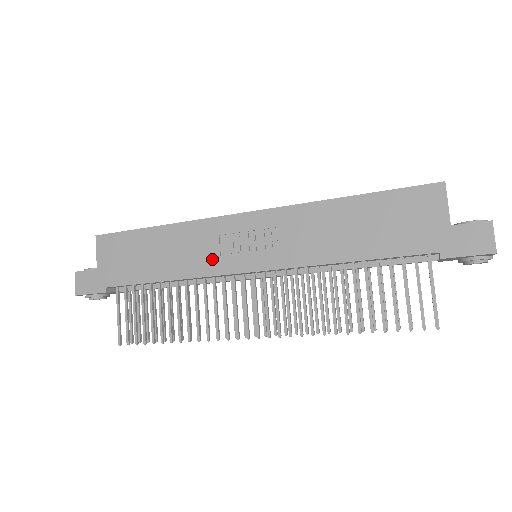
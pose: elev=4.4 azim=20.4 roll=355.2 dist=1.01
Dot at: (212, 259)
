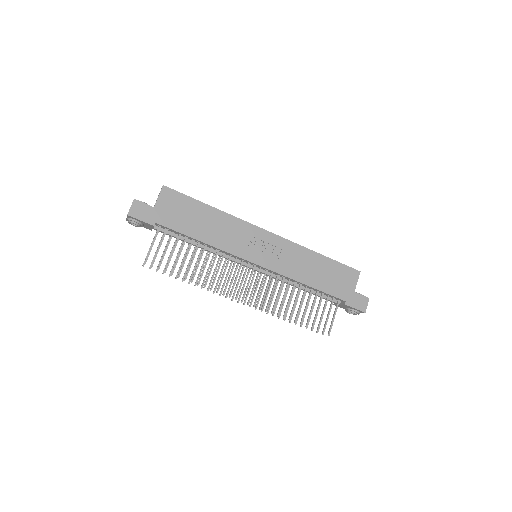
Dot at: (238, 245)
